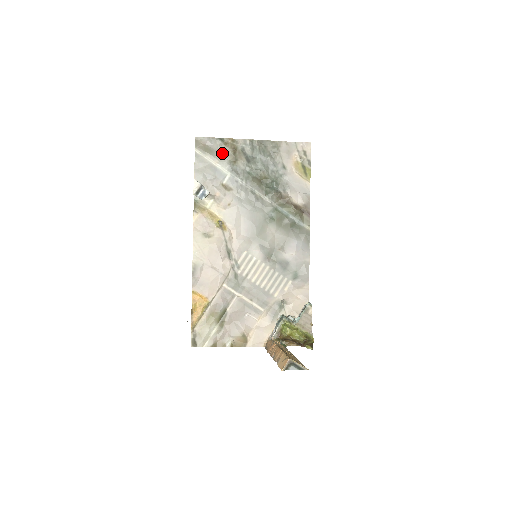
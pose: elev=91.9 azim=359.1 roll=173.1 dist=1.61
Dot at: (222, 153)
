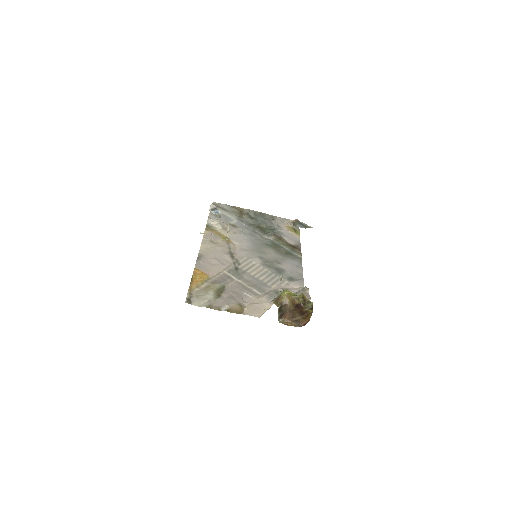
Dot at: (232, 212)
